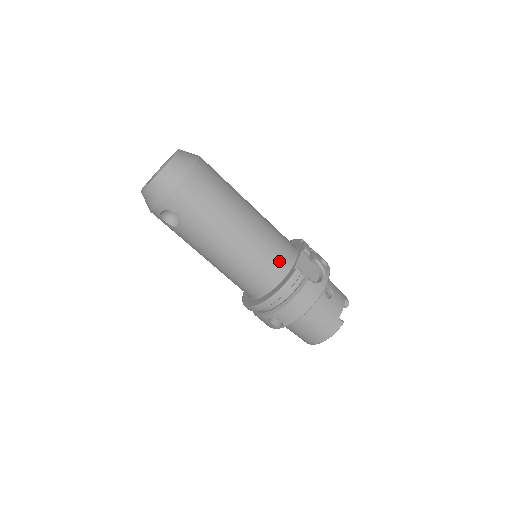
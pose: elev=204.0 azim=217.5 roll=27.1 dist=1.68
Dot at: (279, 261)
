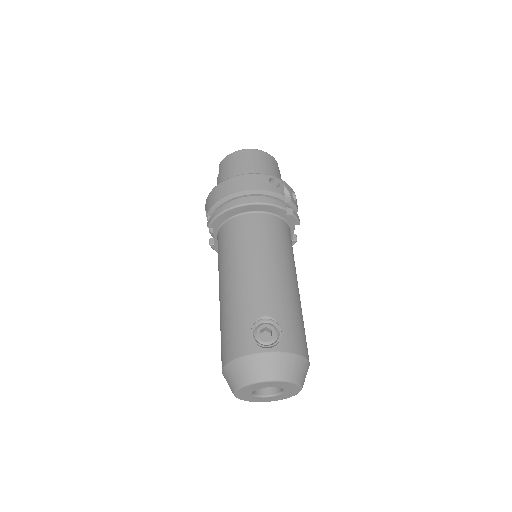
Dot at: occluded
